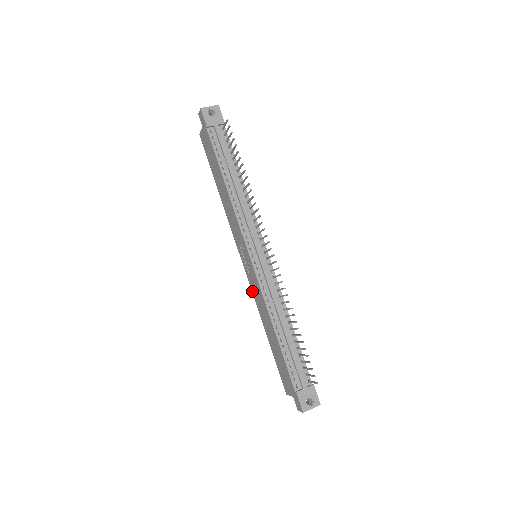
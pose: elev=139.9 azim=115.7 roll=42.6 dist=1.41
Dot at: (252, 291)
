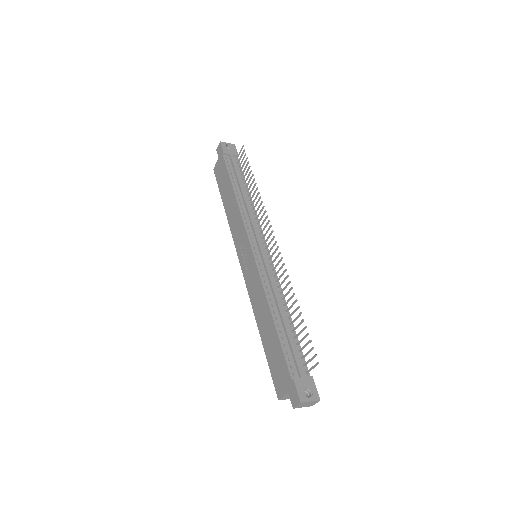
Dot at: (248, 291)
